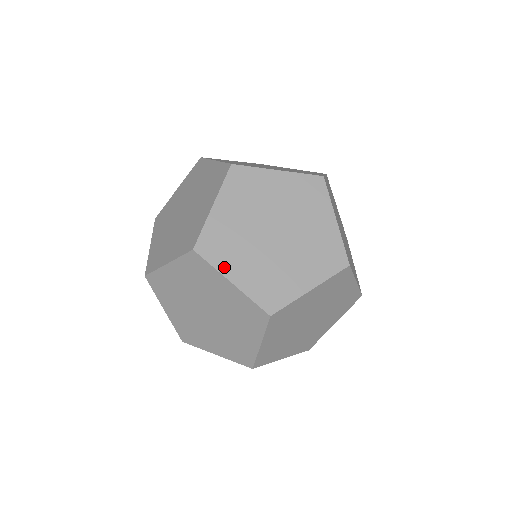
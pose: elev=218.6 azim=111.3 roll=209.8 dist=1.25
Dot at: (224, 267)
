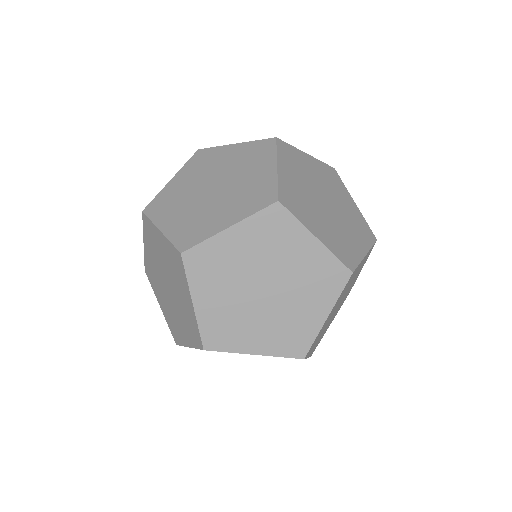
Dot at: (306, 222)
